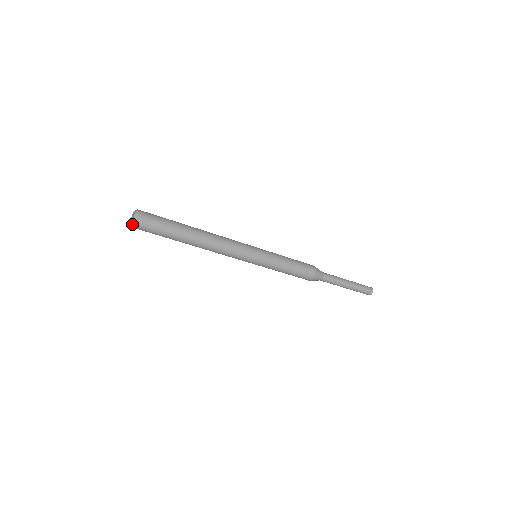
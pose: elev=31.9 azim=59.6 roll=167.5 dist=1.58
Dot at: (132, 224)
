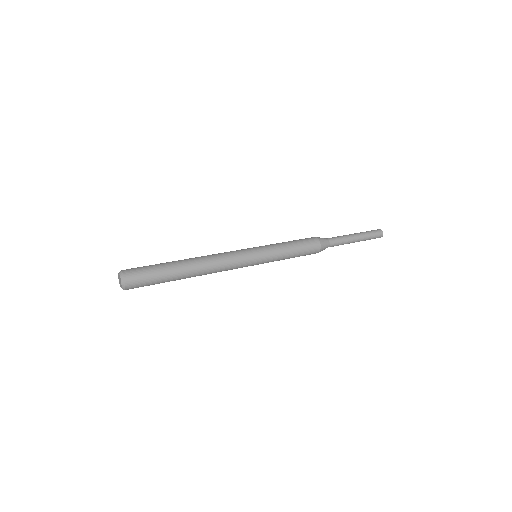
Dot at: (122, 287)
